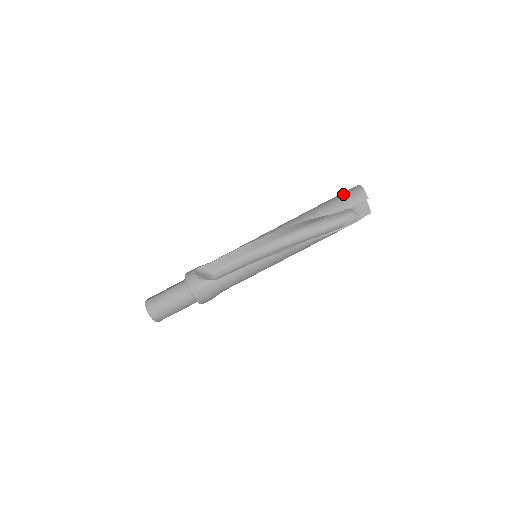
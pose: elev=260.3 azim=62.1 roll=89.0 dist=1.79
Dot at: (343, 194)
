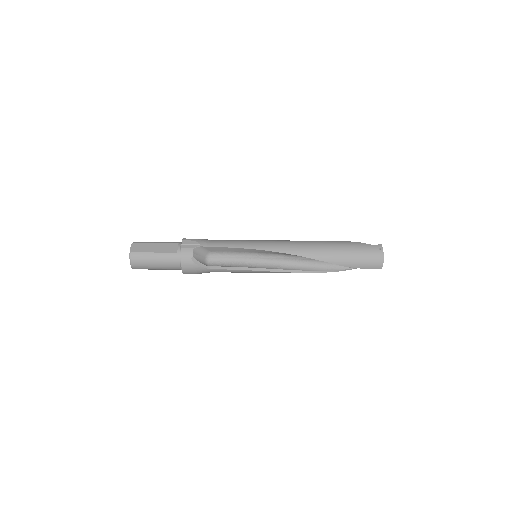
Dot at: (364, 252)
